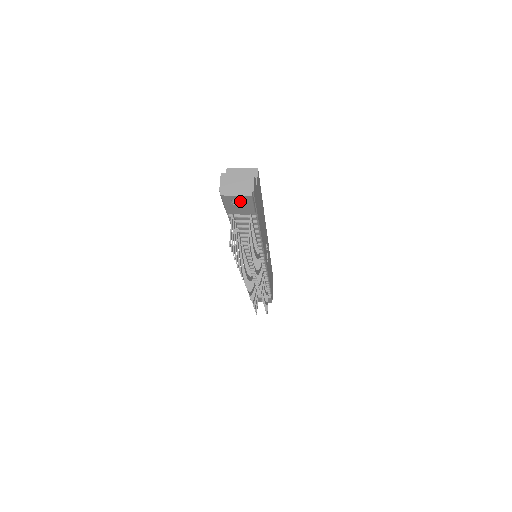
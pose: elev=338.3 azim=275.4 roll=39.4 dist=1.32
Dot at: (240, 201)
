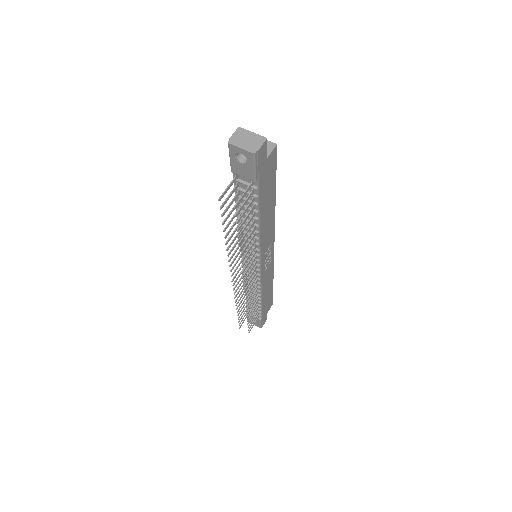
Dot at: (245, 160)
